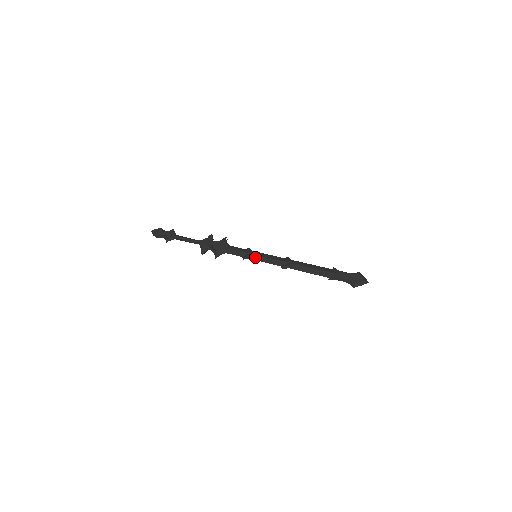
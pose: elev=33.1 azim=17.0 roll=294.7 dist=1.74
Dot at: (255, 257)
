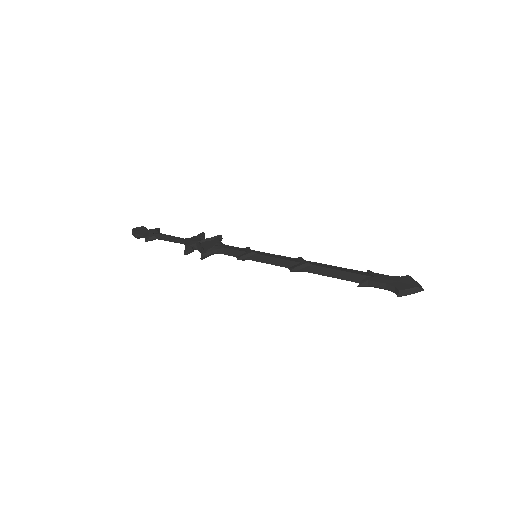
Dot at: (254, 256)
